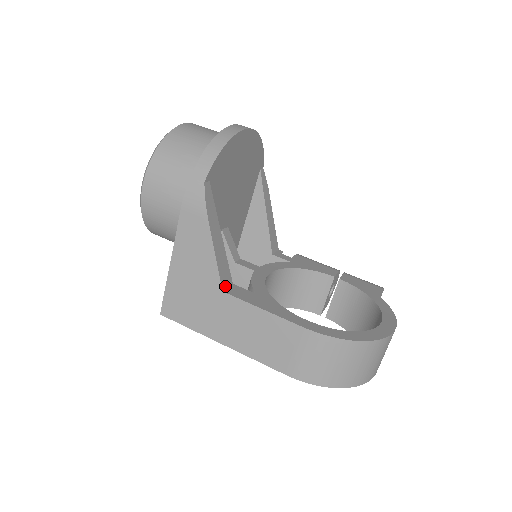
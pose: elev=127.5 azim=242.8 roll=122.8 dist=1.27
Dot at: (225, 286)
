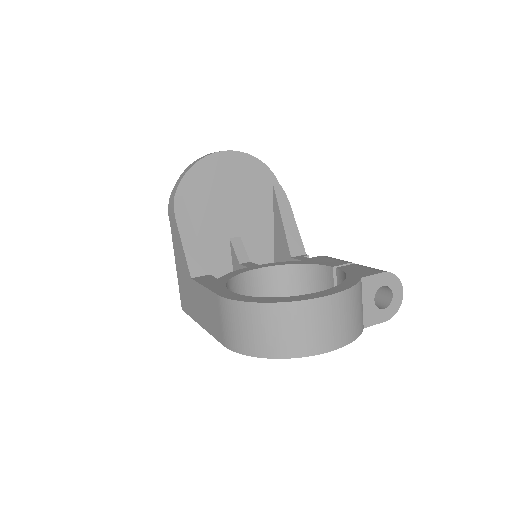
Dot at: (196, 275)
